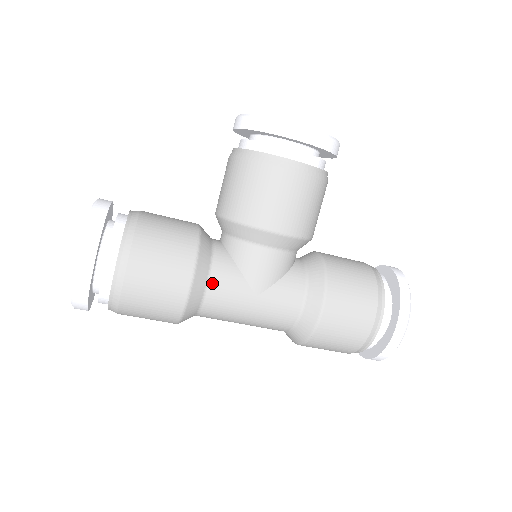
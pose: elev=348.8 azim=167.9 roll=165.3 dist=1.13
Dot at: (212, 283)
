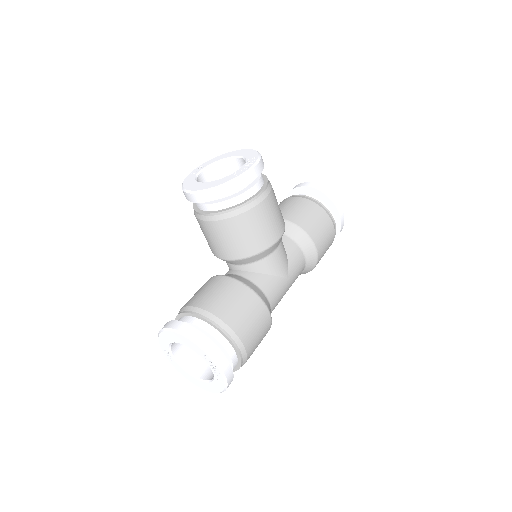
Dot at: (269, 297)
